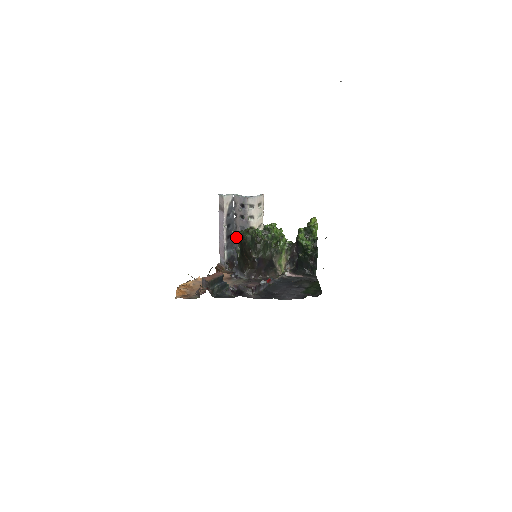
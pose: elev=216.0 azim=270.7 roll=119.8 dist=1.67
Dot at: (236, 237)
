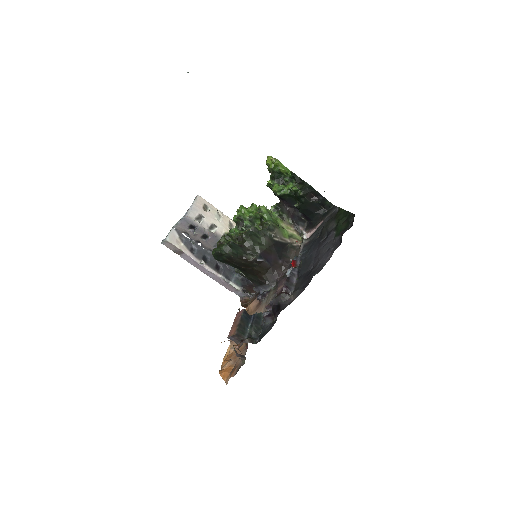
Dot at: occluded
